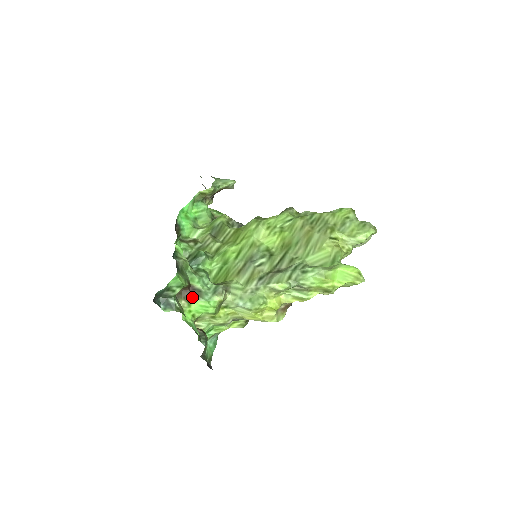
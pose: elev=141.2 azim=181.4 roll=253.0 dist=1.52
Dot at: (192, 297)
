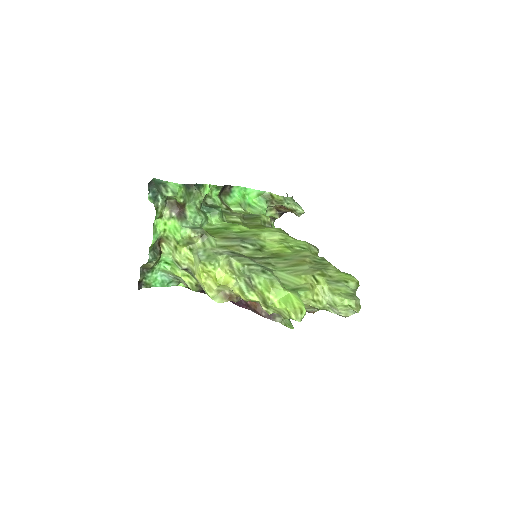
Dot at: (176, 215)
